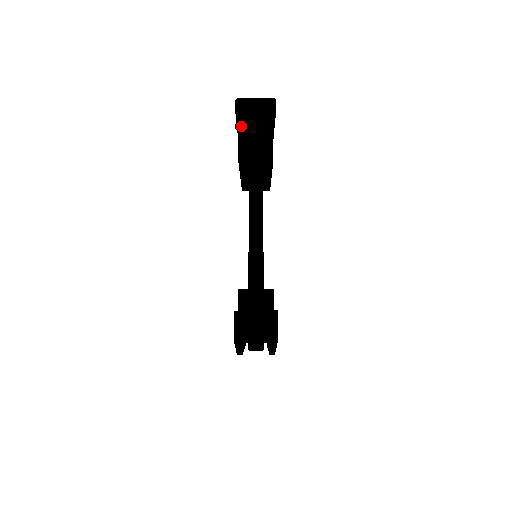
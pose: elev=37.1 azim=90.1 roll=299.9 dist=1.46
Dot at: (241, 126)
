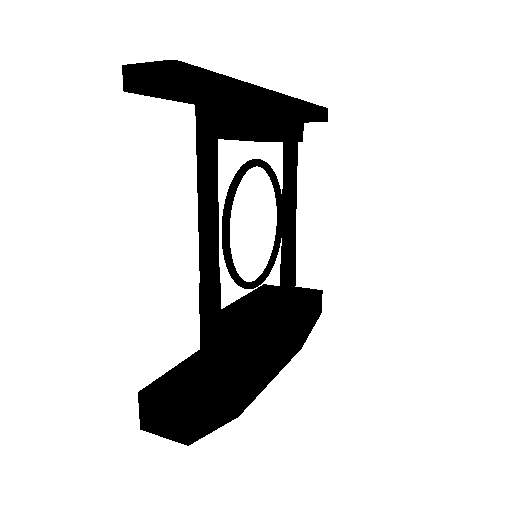
Dot at: (164, 97)
